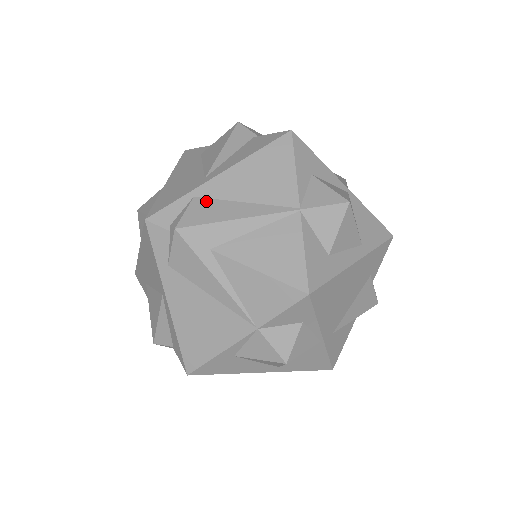
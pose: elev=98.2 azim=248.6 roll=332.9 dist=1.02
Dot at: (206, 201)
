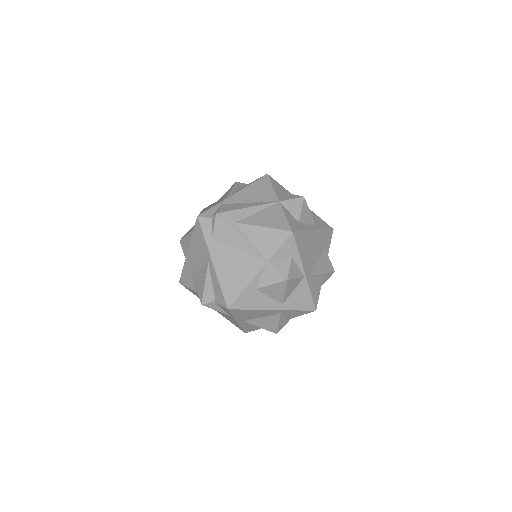
Dot at: (229, 204)
